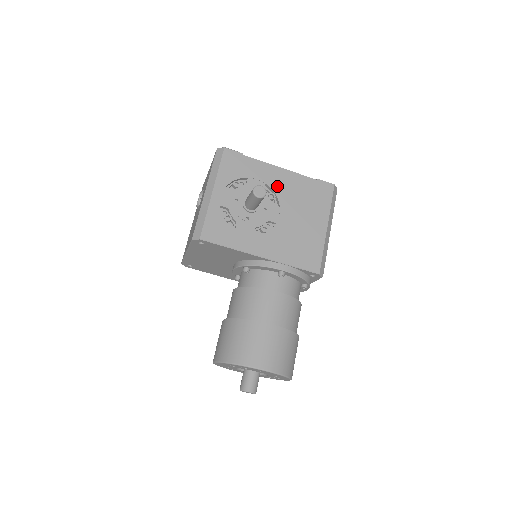
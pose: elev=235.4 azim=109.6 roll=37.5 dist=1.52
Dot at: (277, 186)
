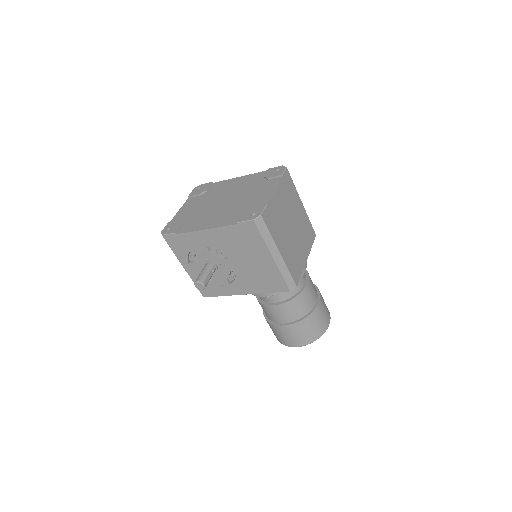
Dot at: (215, 245)
